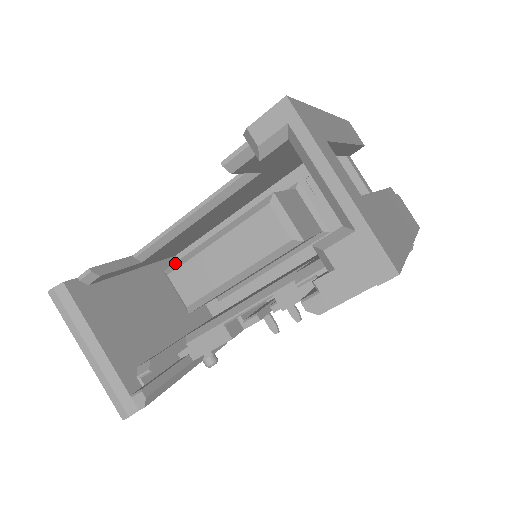
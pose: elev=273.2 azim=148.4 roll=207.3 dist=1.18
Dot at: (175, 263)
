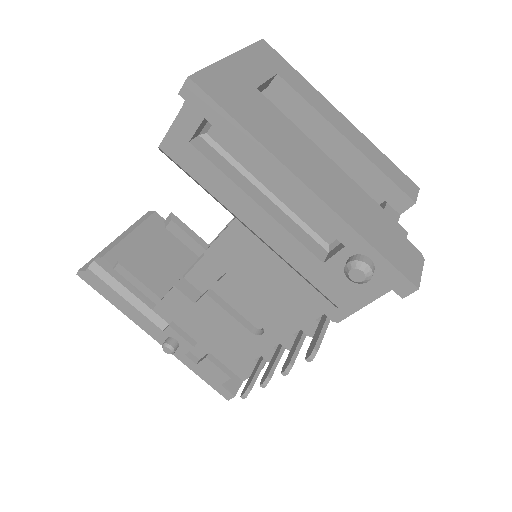
Dot at: occluded
